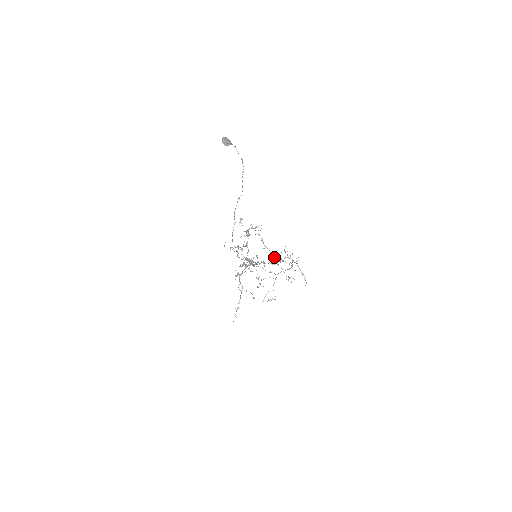
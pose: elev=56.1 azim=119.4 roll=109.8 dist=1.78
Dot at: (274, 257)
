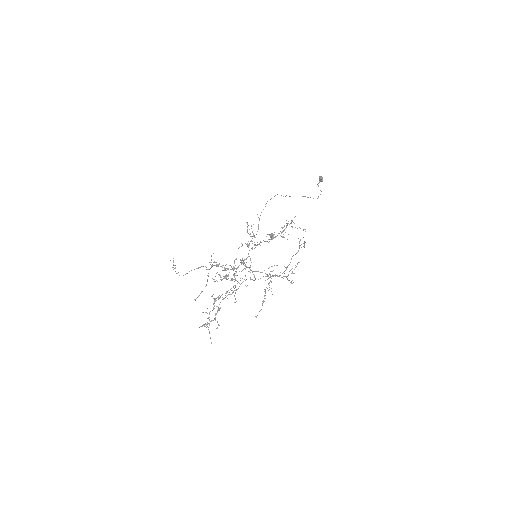
Dot at: occluded
